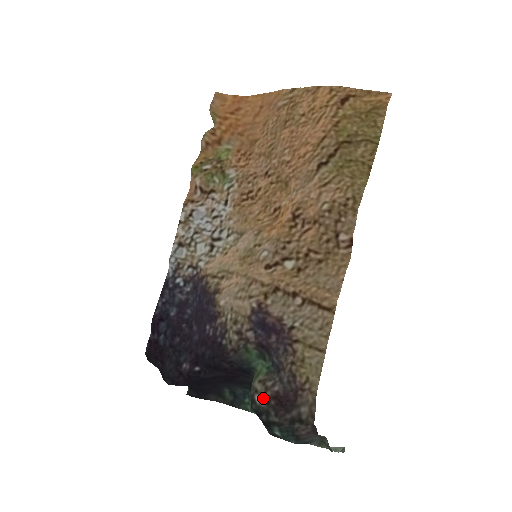
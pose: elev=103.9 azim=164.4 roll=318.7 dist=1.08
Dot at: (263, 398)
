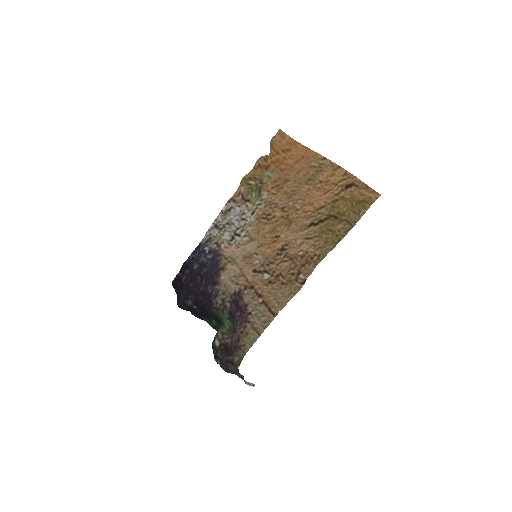
Dot at: (219, 343)
